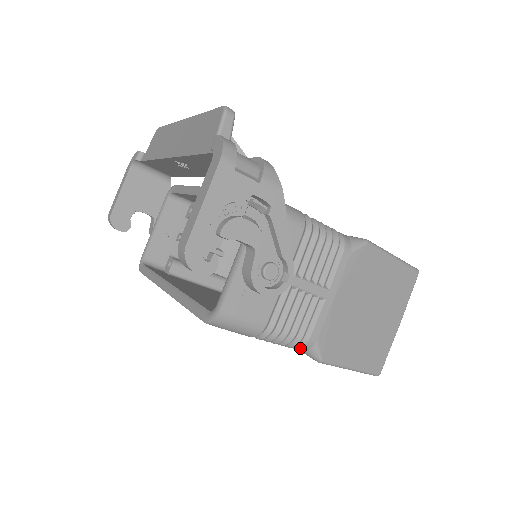
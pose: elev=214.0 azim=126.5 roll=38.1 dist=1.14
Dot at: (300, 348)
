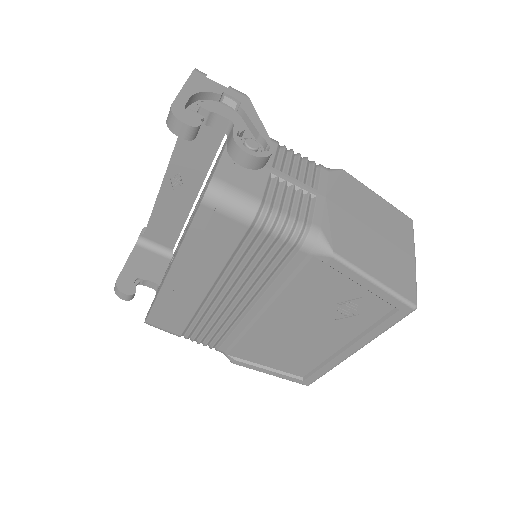
Dot at: (306, 240)
